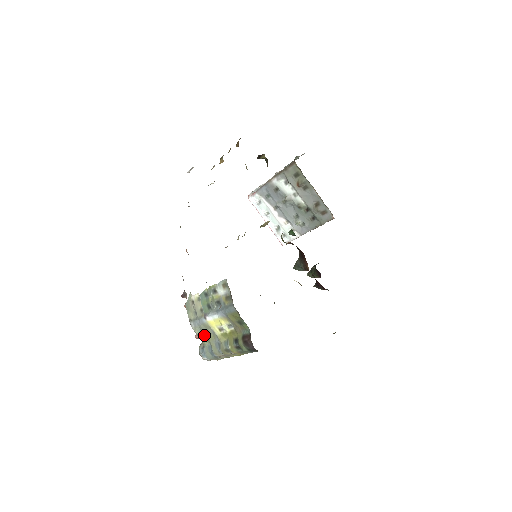
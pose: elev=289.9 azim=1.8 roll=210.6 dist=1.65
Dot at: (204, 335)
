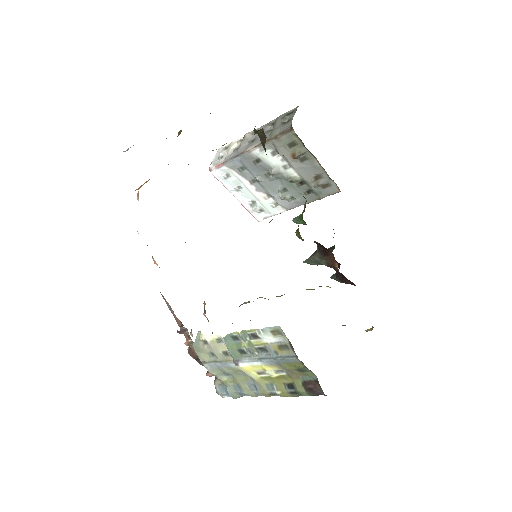
Dot at: (226, 375)
